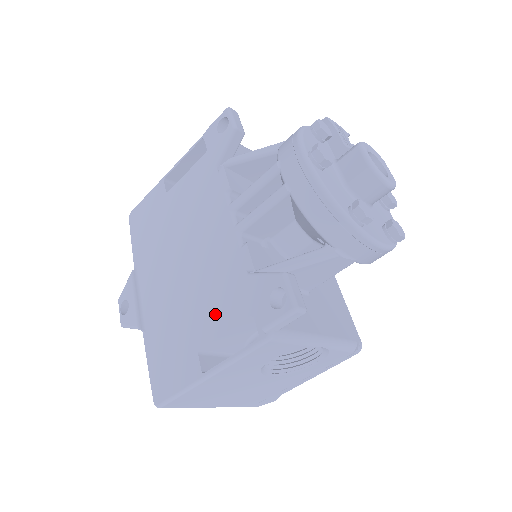
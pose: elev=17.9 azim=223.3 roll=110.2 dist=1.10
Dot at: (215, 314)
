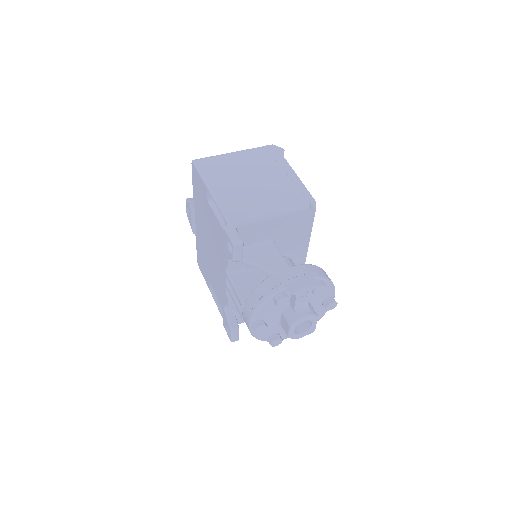
Dot at: (216, 289)
